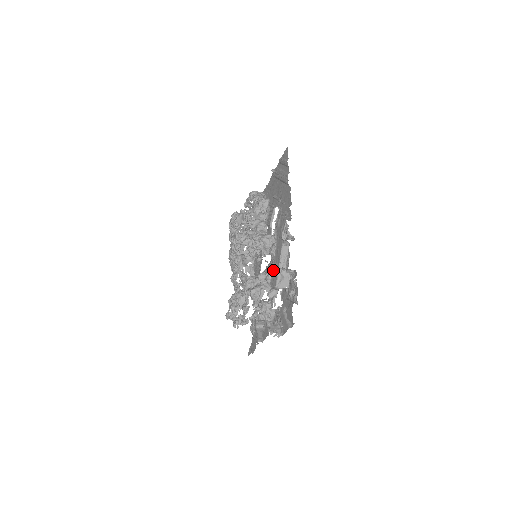
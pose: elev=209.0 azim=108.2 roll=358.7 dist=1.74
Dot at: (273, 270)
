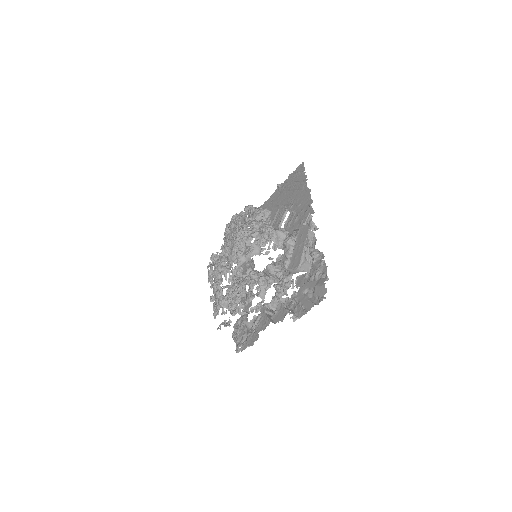
Dot at: (293, 254)
